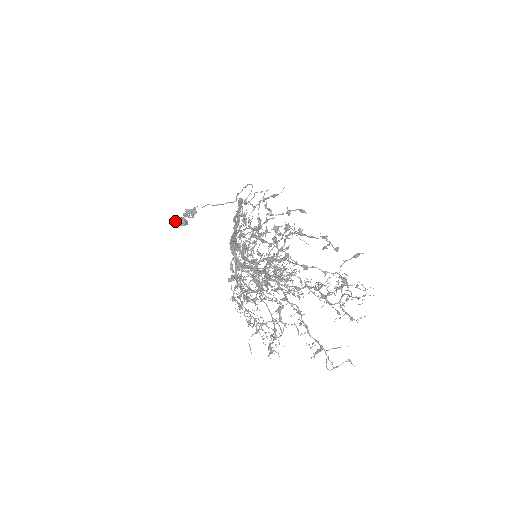
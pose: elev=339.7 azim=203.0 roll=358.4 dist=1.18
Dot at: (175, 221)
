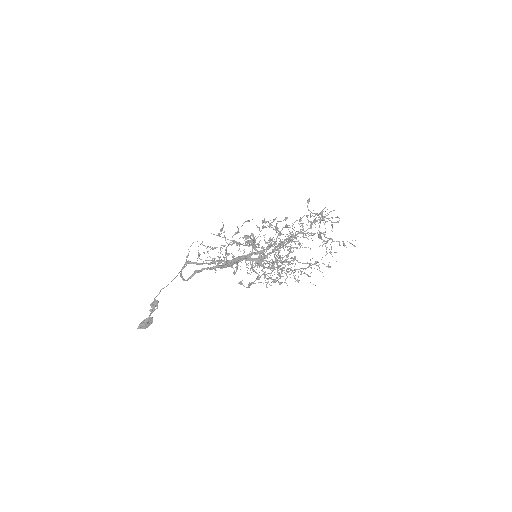
Dot at: (145, 324)
